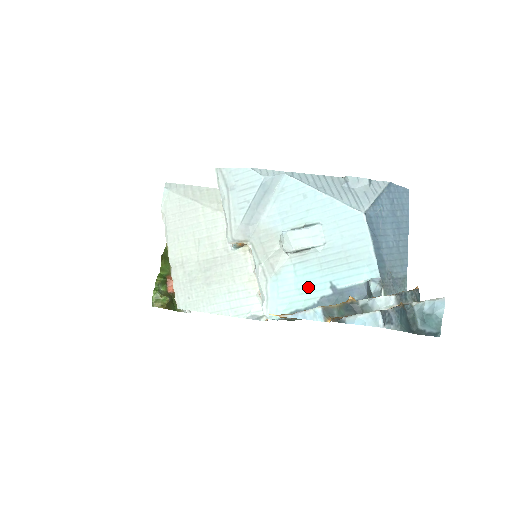
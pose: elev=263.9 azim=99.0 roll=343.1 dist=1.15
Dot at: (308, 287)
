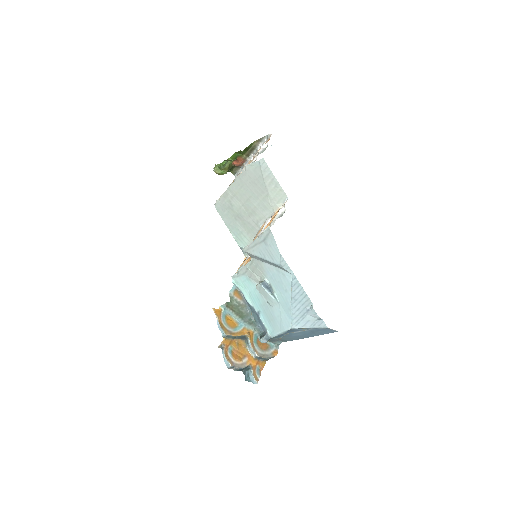
Dot at: (253, 298)
